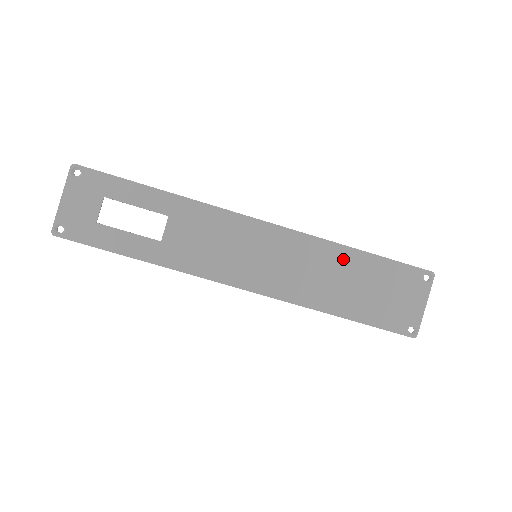
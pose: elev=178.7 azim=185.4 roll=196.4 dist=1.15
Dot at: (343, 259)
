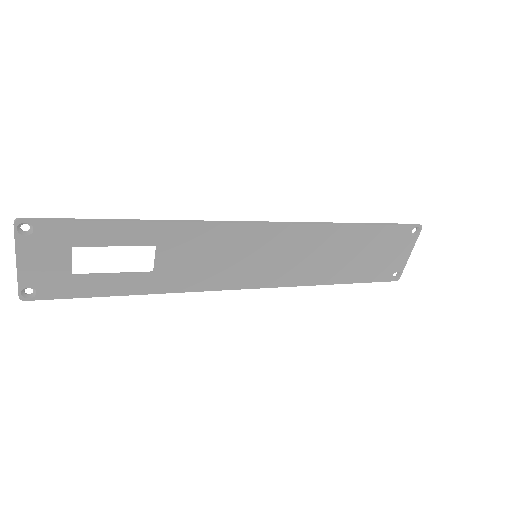
Dot at: (342, 237)
